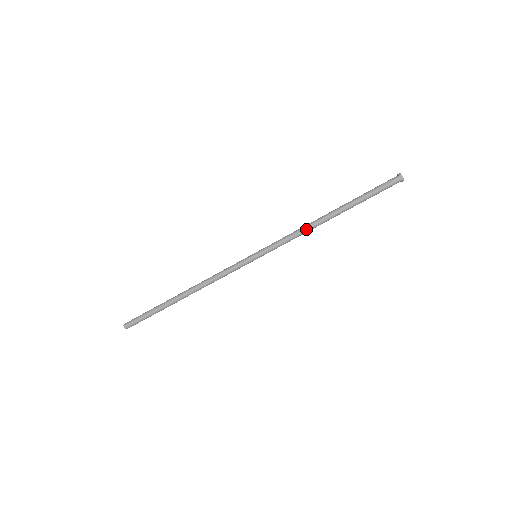
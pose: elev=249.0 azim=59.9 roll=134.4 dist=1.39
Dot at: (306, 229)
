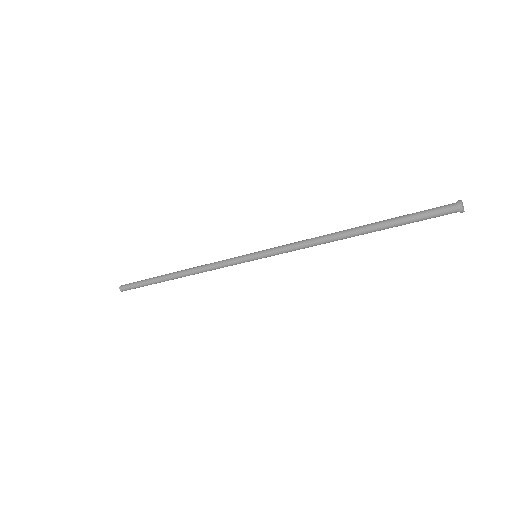
Dot at: (318, 243)
